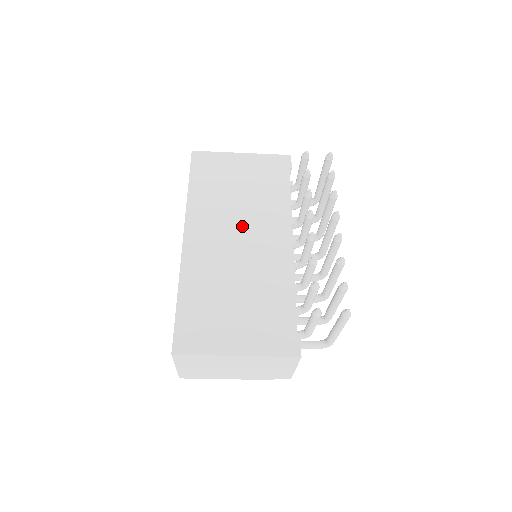
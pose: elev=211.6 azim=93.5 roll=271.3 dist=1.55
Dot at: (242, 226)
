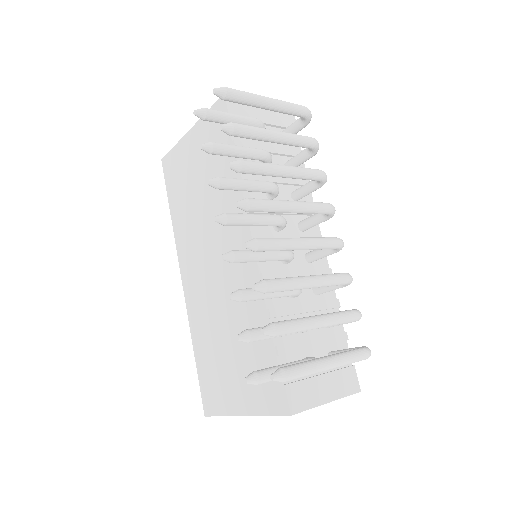
Dot at: (211, 242)
